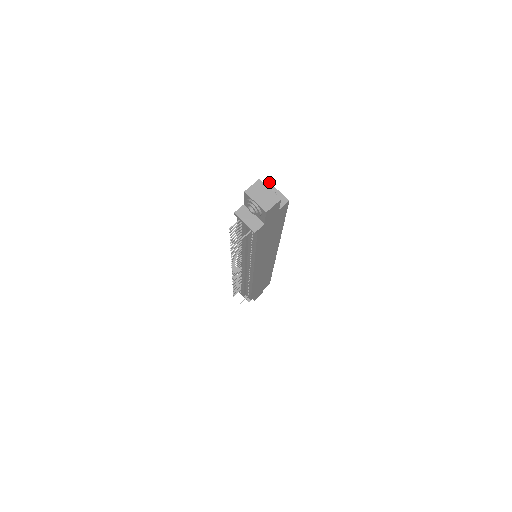
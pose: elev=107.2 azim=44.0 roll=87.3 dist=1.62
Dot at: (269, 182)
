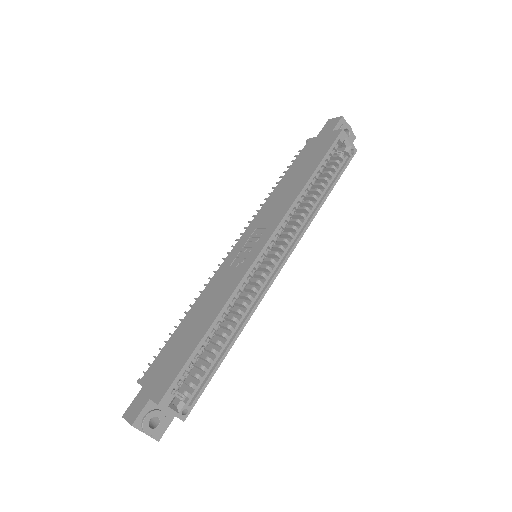
Dot at: (158, 405)
